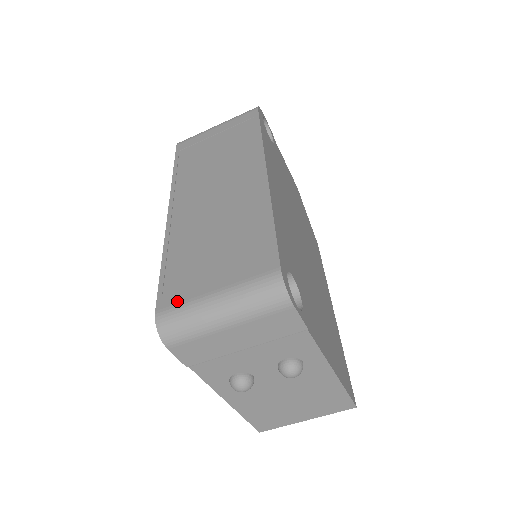
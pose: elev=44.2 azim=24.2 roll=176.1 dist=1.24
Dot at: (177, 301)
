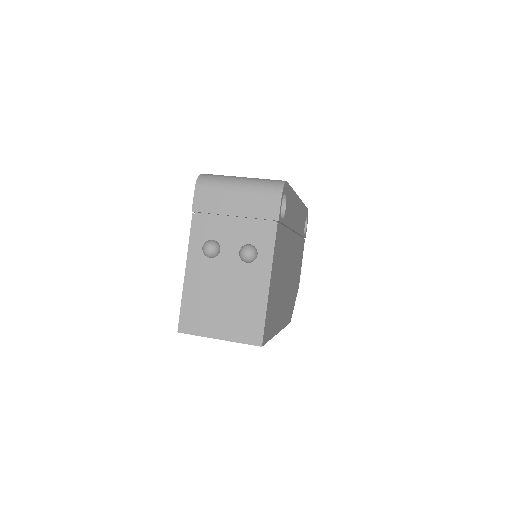
Dot at: occluded
